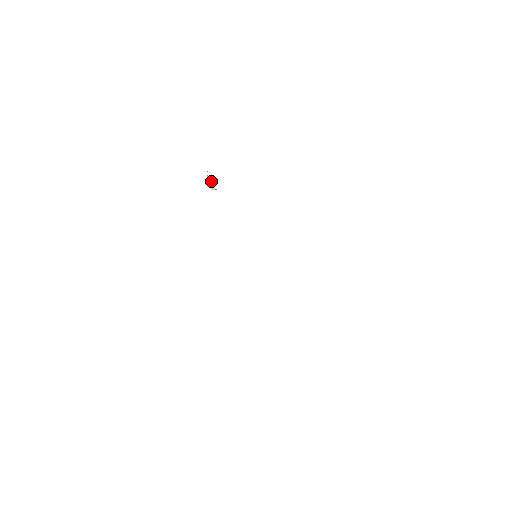
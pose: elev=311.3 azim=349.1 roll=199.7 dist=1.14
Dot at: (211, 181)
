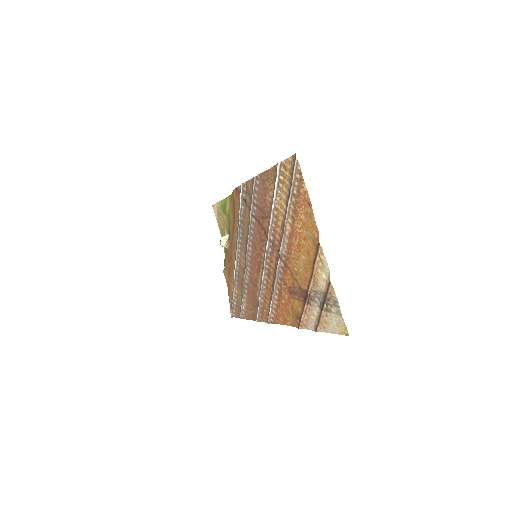
Dot at: (228, 237)
